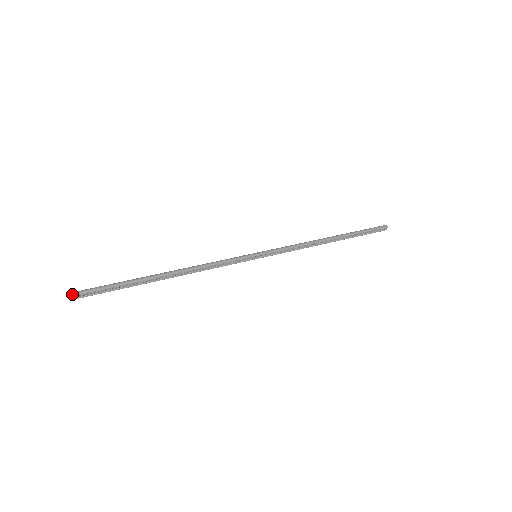
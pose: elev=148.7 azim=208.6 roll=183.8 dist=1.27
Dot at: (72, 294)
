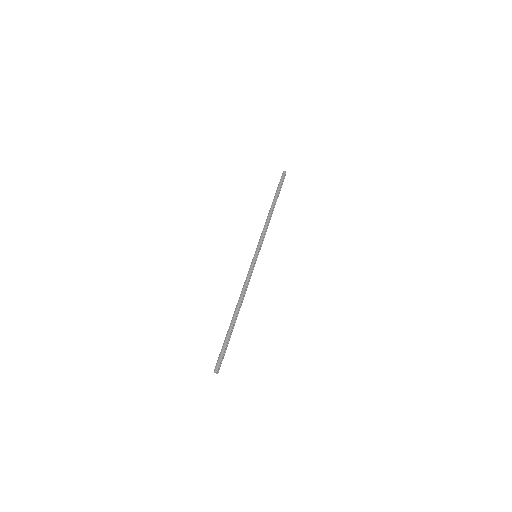
Dot at: (216, 371)
